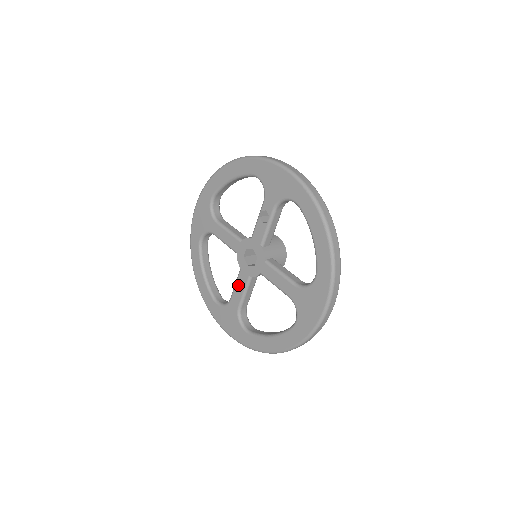
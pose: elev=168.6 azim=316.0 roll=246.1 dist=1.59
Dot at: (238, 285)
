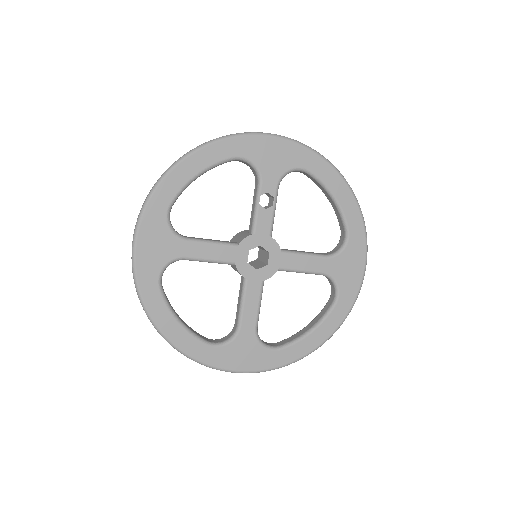
Dot at: (248, 301)
